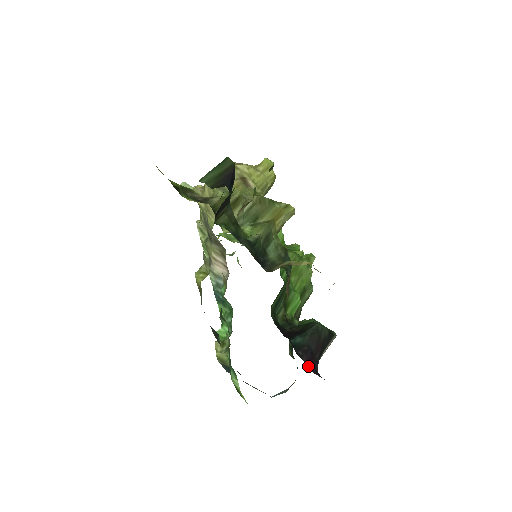
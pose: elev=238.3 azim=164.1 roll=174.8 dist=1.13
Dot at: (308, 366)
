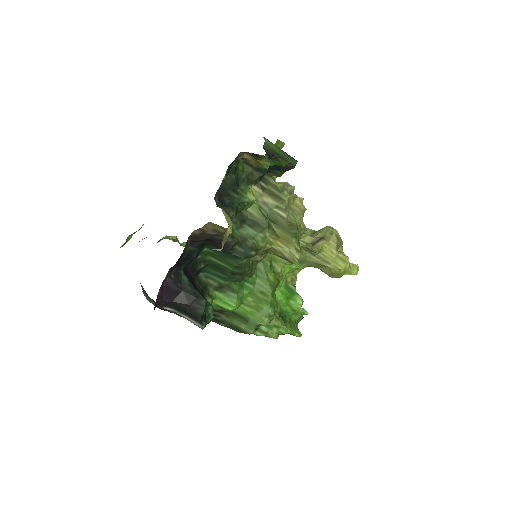
Dot at: (164, 286)
